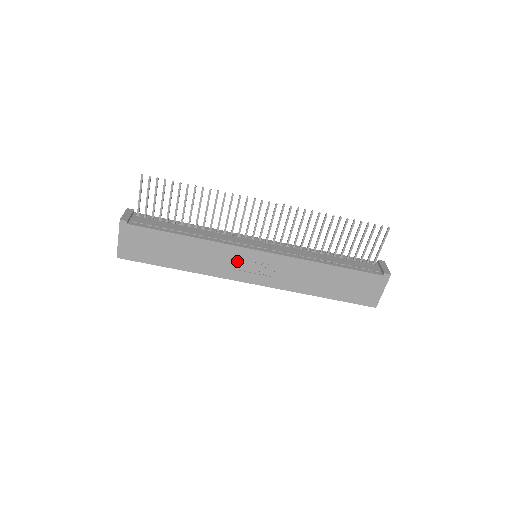
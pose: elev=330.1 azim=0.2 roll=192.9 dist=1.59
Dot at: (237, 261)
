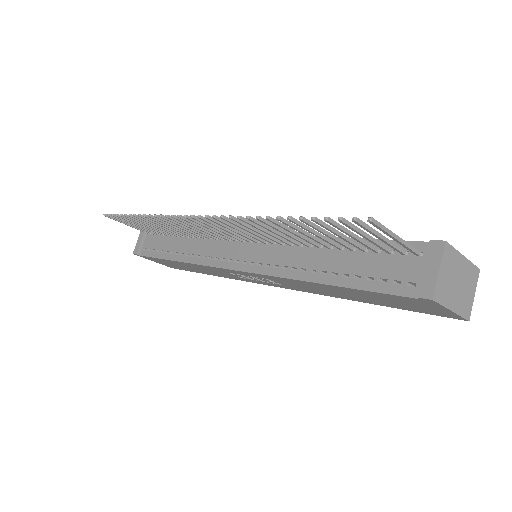
Dot at: occluded
